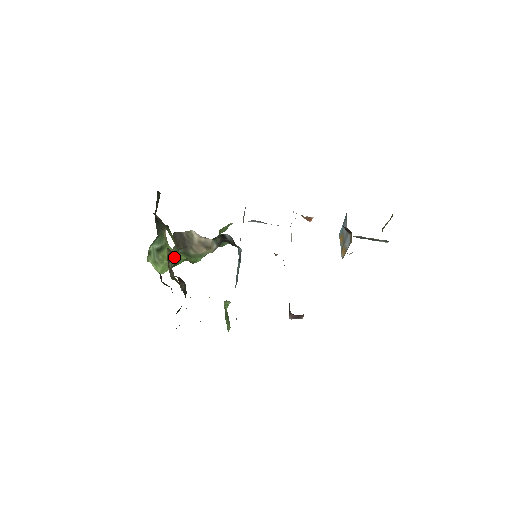
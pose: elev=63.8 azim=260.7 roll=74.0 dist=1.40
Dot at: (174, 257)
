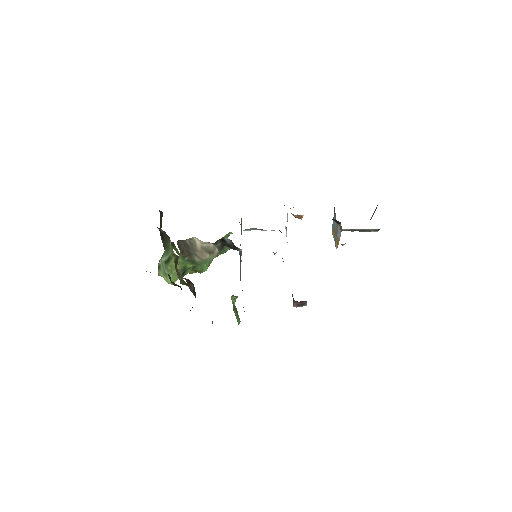
Dot at: (181, 266)
